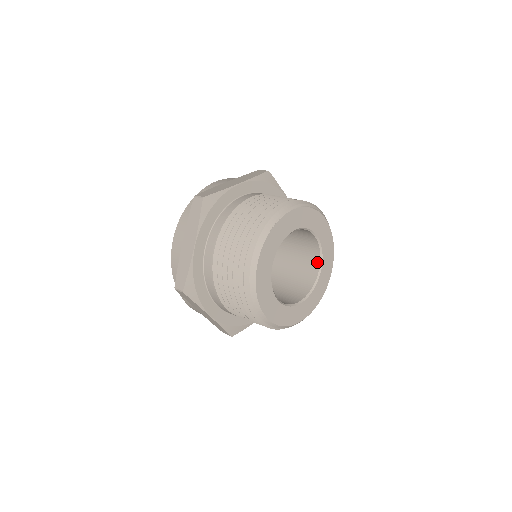
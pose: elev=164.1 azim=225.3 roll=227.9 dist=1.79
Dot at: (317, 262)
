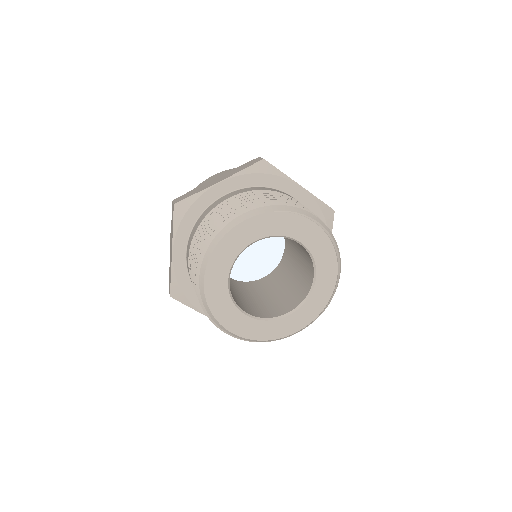
Dot at: (295, 305)
